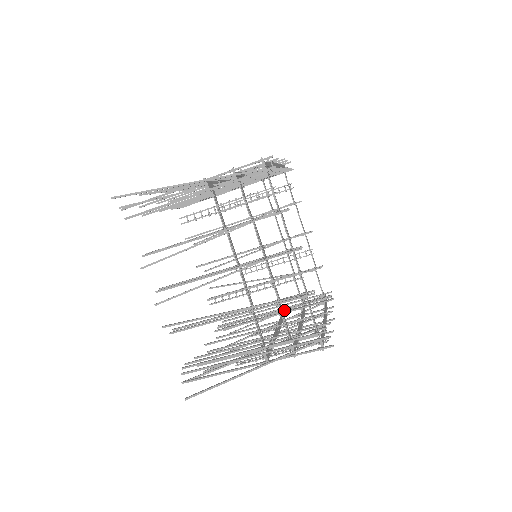
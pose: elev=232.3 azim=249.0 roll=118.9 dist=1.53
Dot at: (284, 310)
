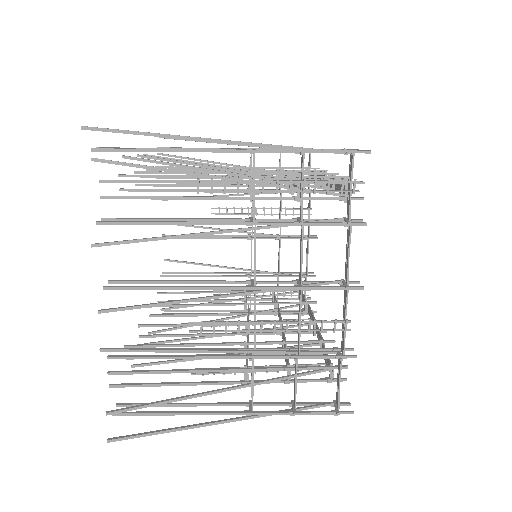
Dot at: occluded
